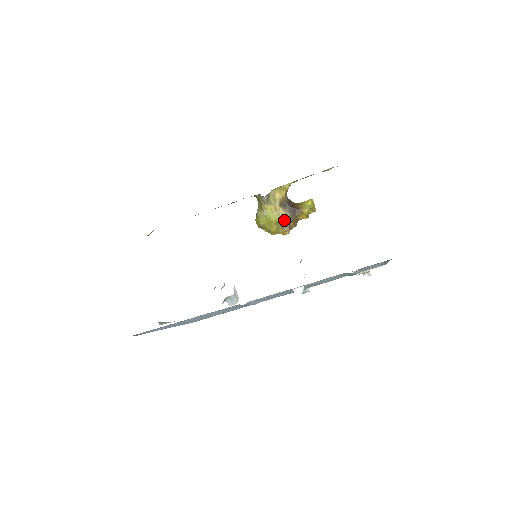
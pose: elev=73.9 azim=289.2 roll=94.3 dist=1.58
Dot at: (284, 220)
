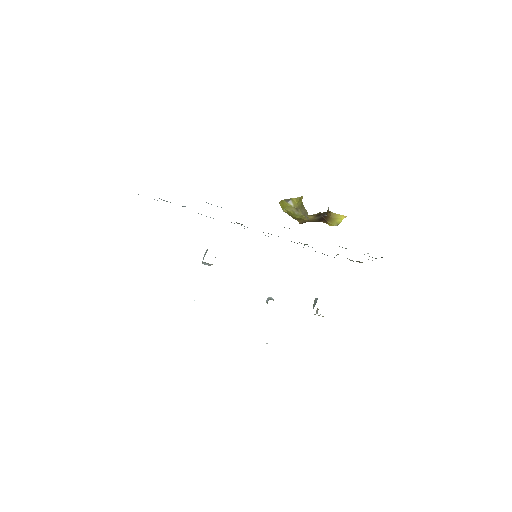
Dot at: (306, 220)
